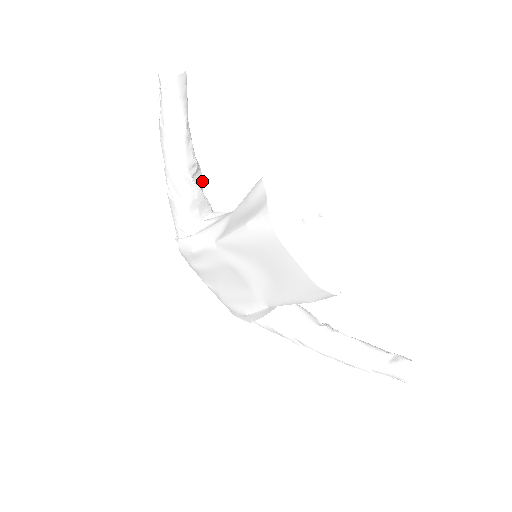
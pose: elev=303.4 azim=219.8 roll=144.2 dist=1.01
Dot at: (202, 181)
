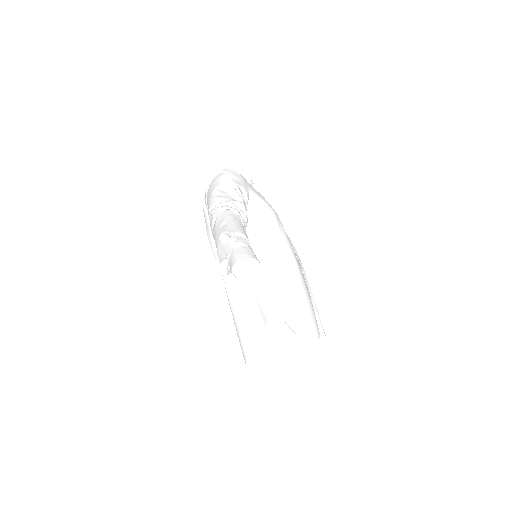
Dot at: occluded
